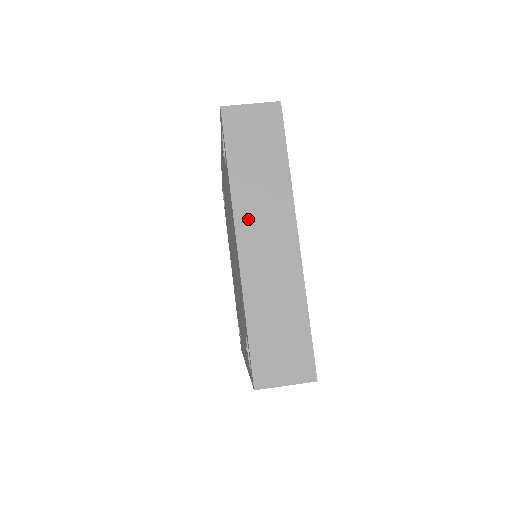
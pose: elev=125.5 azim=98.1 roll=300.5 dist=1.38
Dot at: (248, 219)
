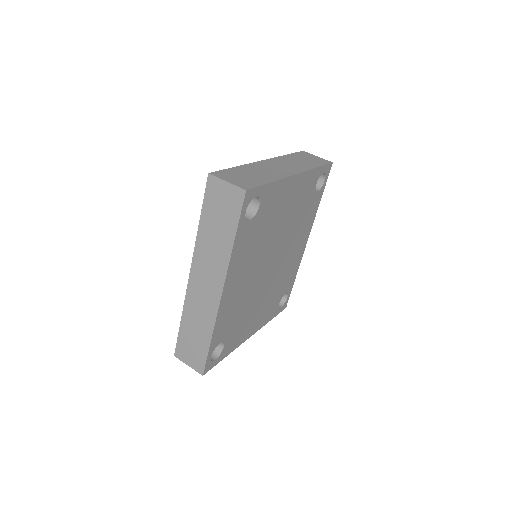
Dot at: (278, 161)
